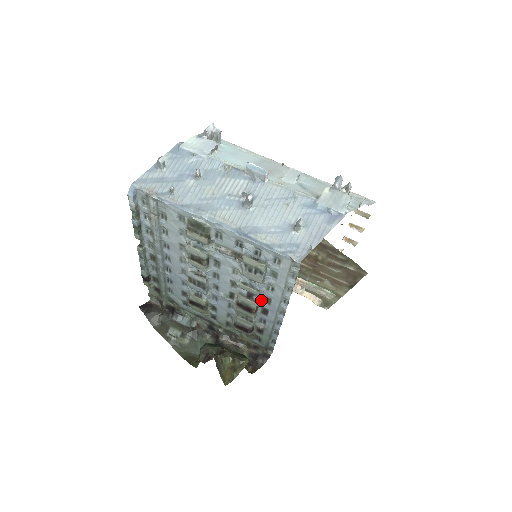
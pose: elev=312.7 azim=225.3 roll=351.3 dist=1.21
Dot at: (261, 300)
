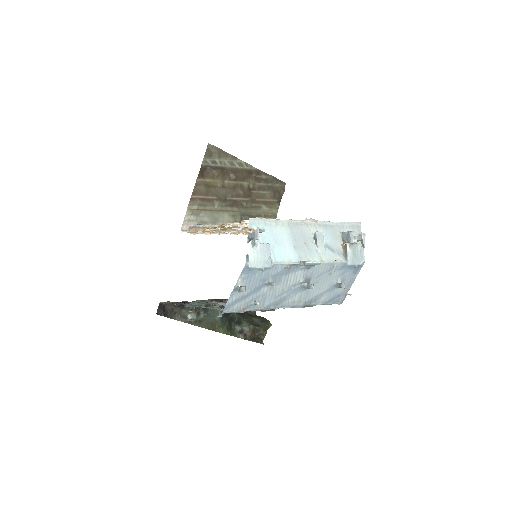
Dot at: occluded
